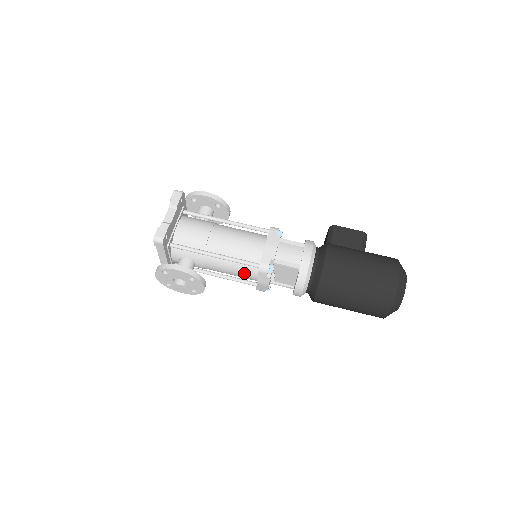
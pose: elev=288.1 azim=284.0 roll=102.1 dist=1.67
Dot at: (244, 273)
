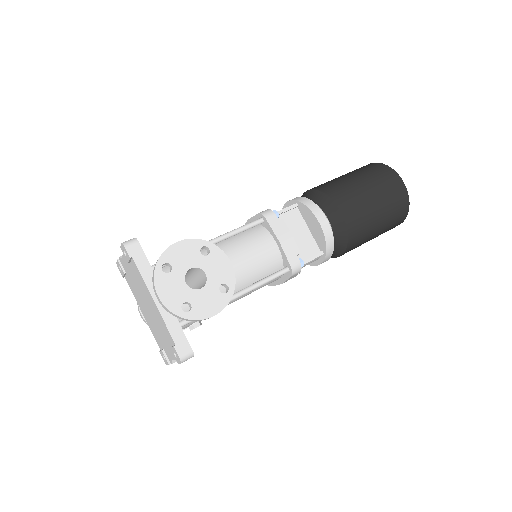
Dot at: (258, 247)
